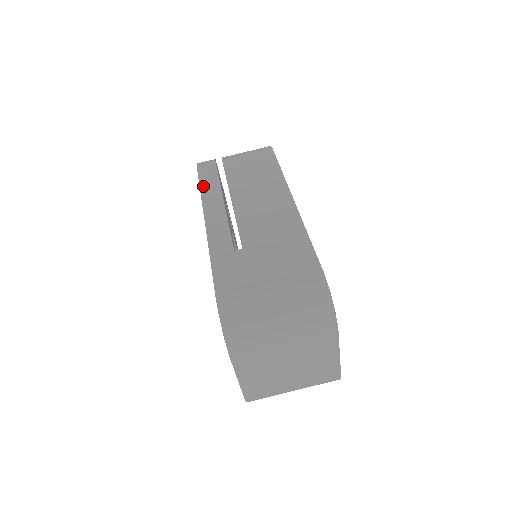
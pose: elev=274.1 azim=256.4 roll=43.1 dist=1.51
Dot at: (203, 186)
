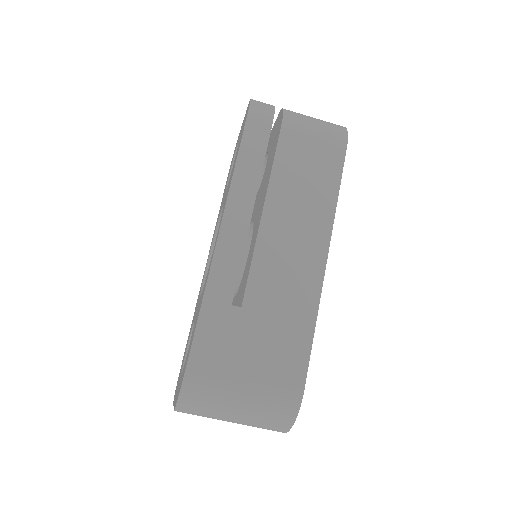
Dot at: (240, 164)
